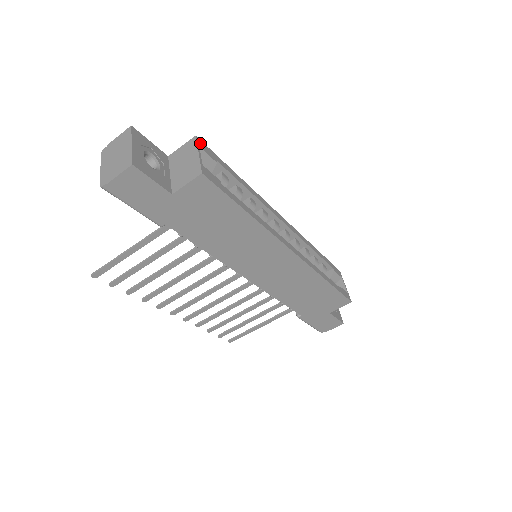
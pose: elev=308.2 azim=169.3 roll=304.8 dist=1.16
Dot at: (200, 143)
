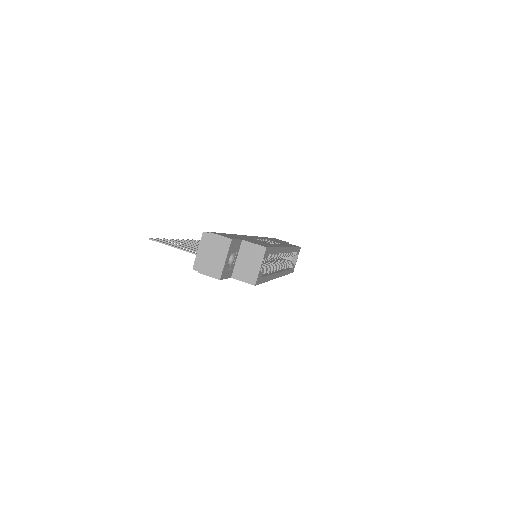
Dot at: (266, 252)
